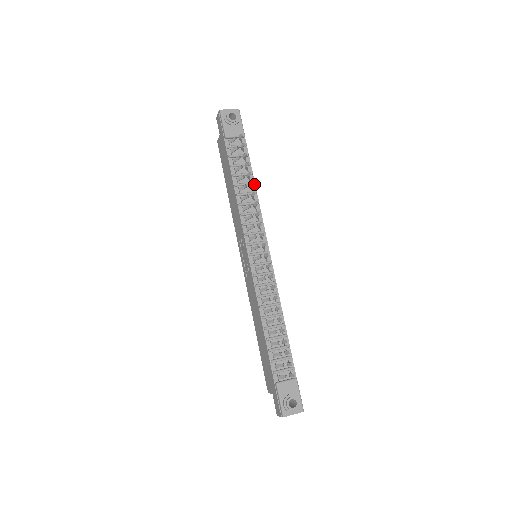
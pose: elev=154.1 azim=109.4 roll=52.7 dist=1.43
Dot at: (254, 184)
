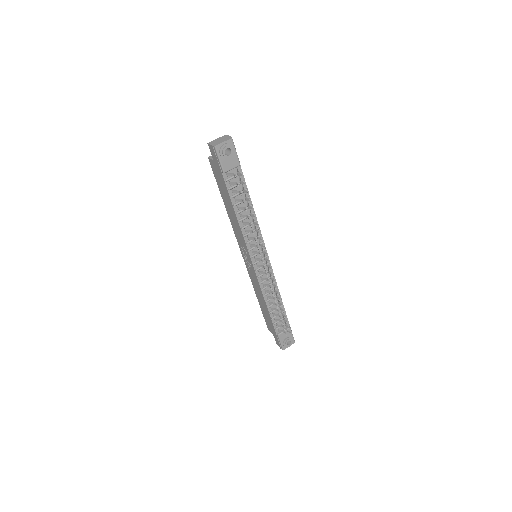
Dot at: (252, 206)
